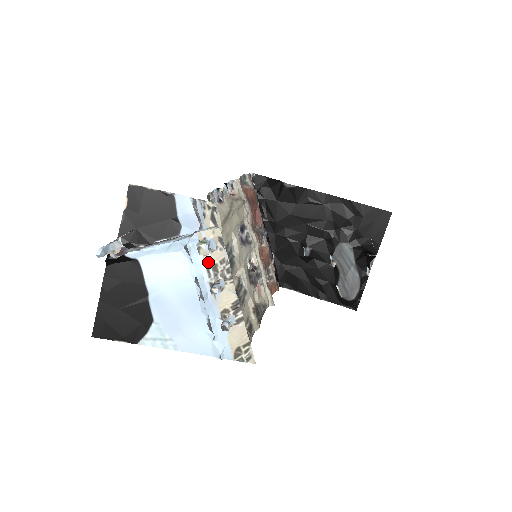
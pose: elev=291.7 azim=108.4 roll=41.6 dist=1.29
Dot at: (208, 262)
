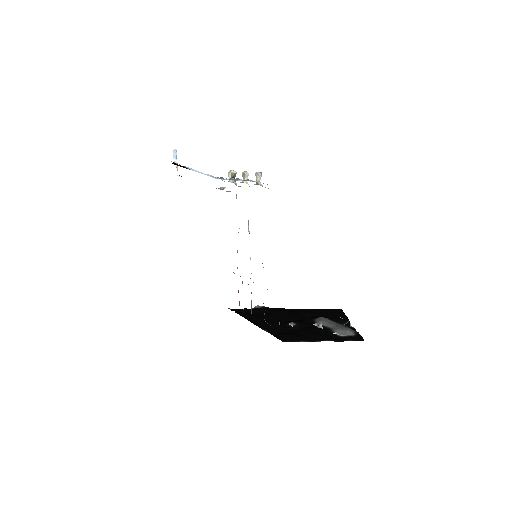
Dot at: occluded
